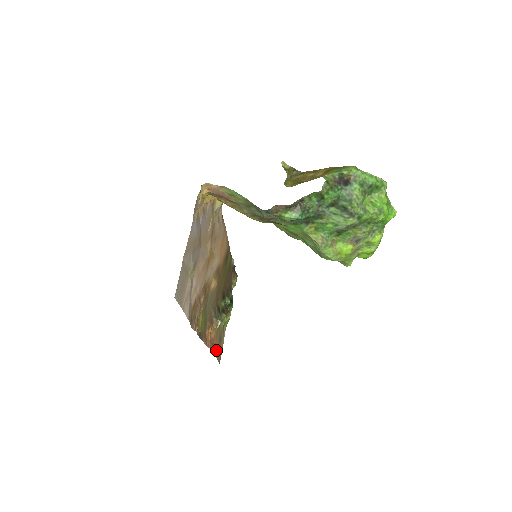
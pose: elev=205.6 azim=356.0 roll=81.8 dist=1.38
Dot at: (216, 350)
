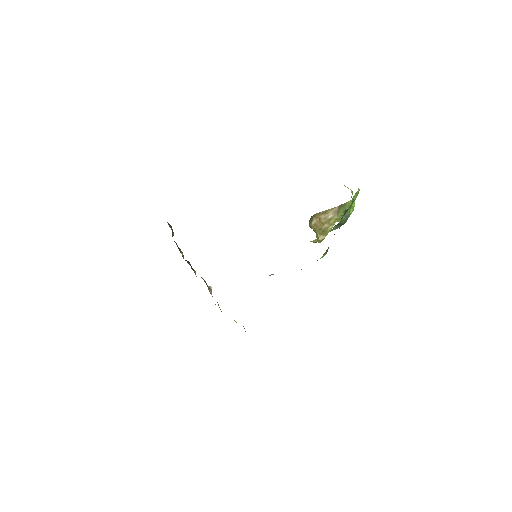
Dot at: occluded
